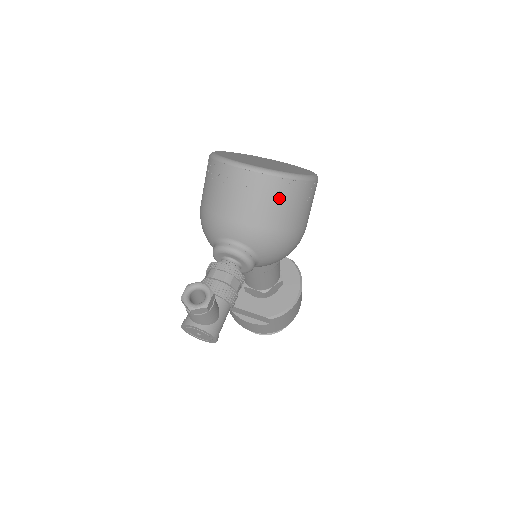
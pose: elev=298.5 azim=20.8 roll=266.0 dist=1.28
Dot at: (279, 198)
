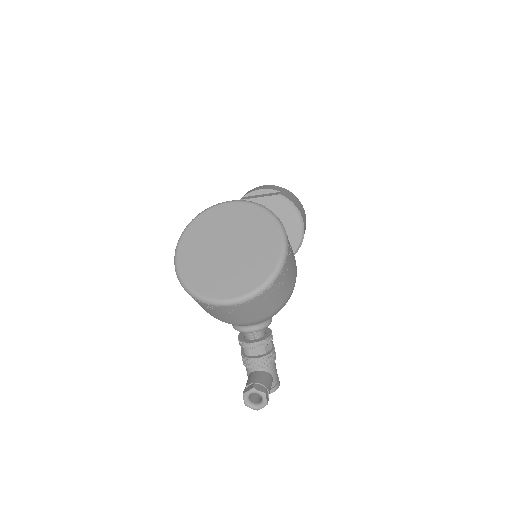
Dot at: (268, 299)
